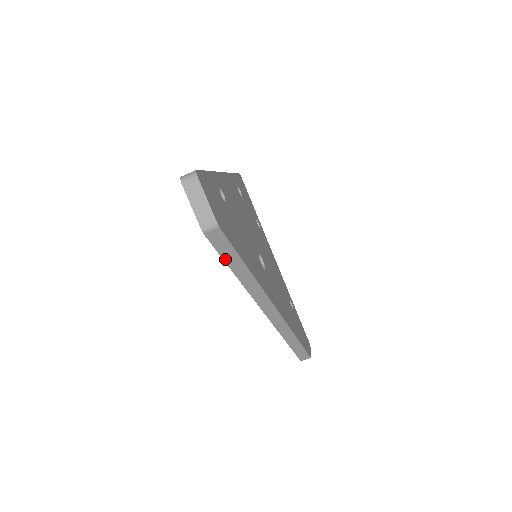
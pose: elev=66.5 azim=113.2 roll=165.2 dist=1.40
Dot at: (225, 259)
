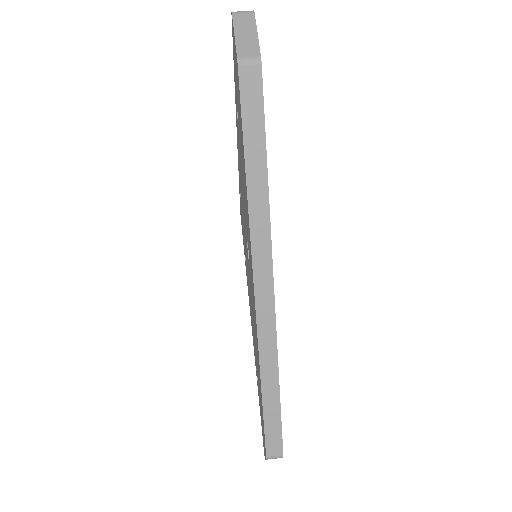
Dot at: (245, 135)
